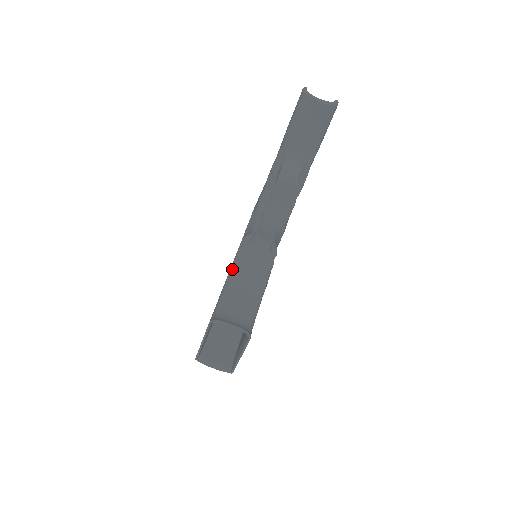
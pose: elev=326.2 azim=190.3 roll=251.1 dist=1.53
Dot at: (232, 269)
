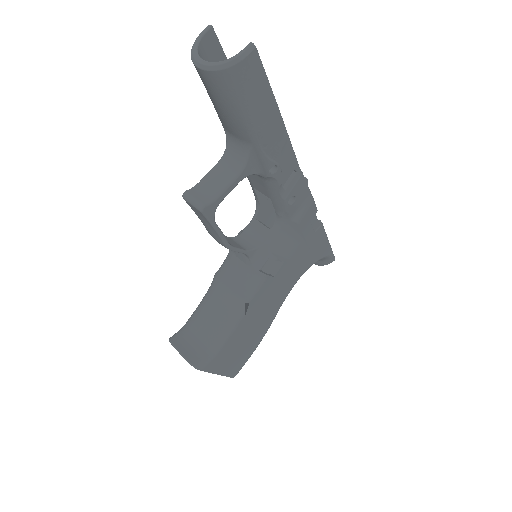
Dot at: (214, 275)
